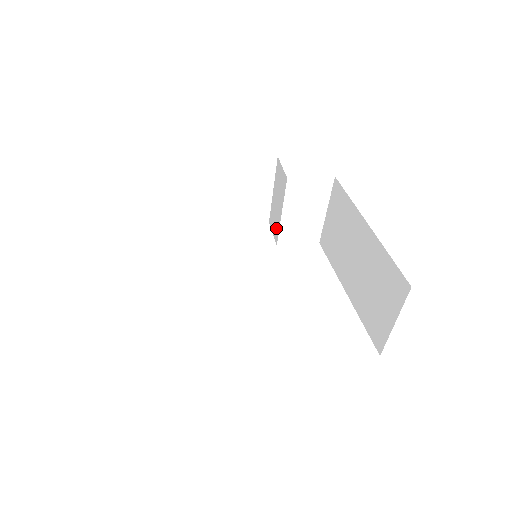
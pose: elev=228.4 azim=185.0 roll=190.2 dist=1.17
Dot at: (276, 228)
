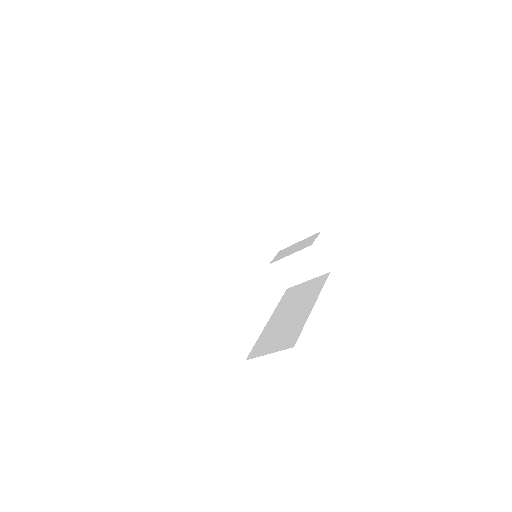
Dot at: (279, 257)
